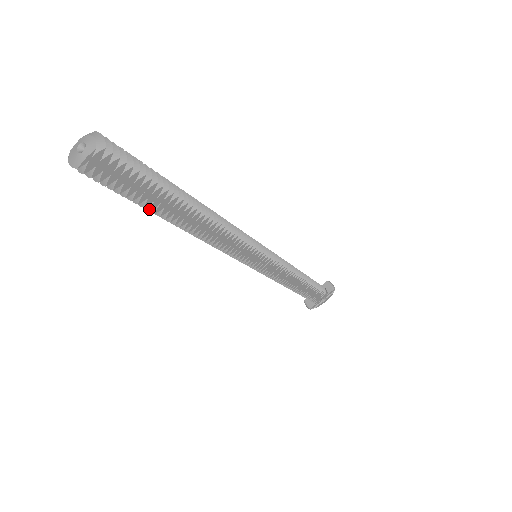
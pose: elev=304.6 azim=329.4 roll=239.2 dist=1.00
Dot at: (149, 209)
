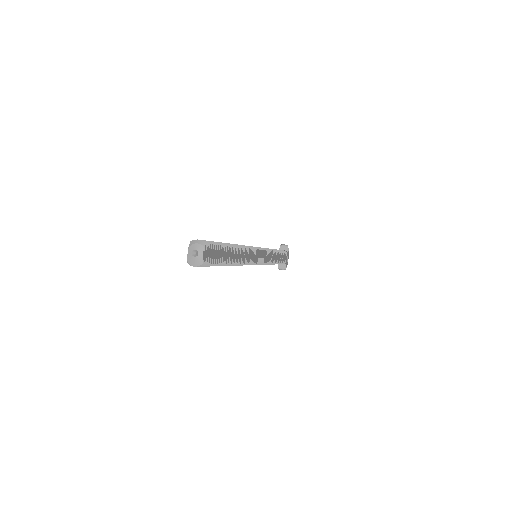
Dot at: (224, 264)
